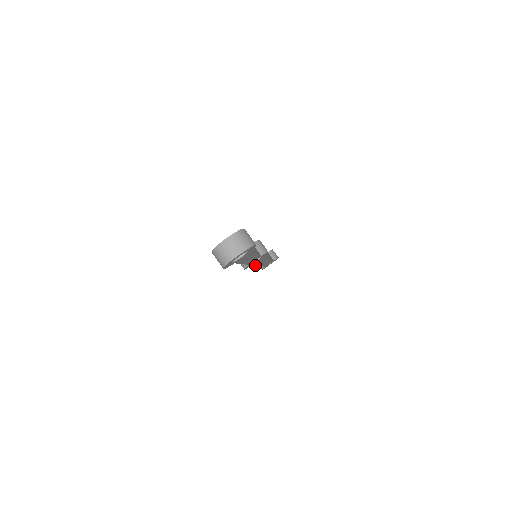
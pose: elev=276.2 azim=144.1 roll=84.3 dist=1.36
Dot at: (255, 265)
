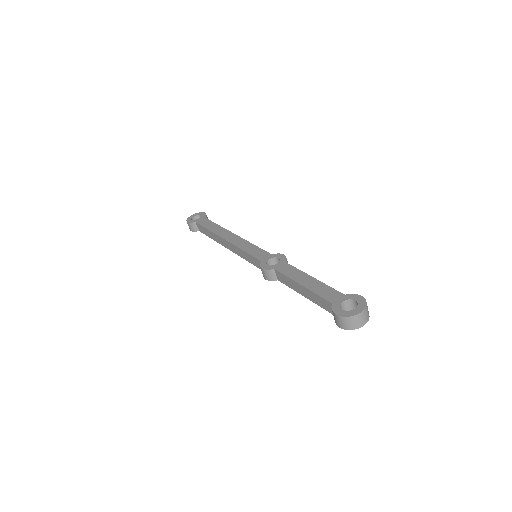
Dot at: (249, 262)
